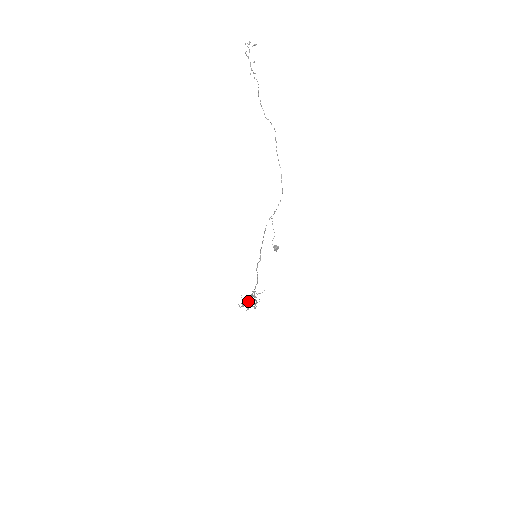
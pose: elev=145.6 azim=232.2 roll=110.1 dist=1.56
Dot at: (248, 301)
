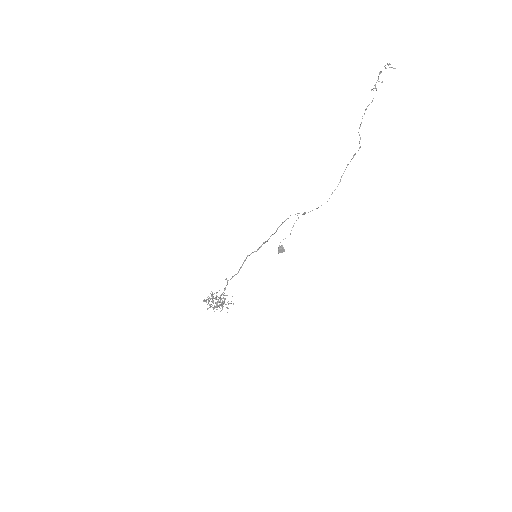
Dot at: (216, 299)
